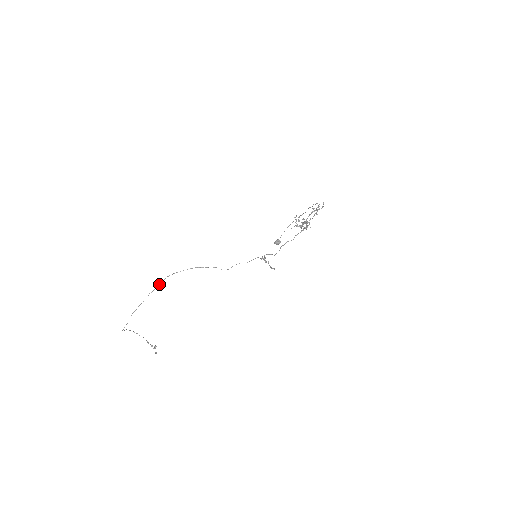
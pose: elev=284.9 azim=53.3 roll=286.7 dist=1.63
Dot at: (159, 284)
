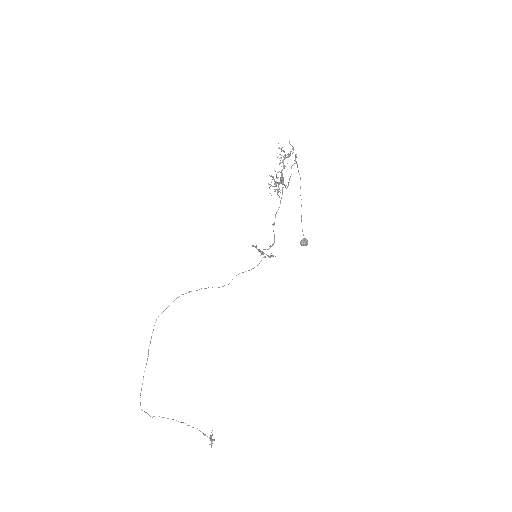
Dot at: occluded
